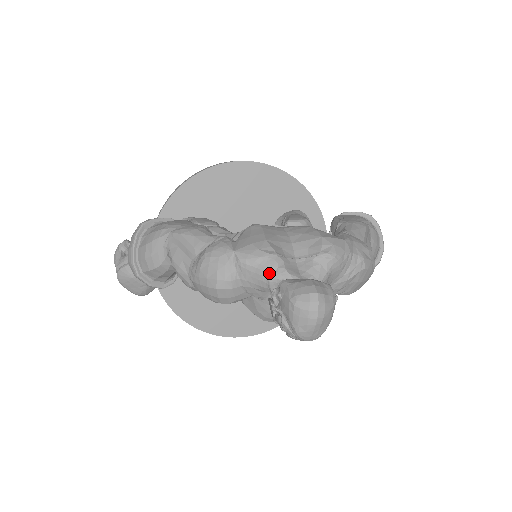
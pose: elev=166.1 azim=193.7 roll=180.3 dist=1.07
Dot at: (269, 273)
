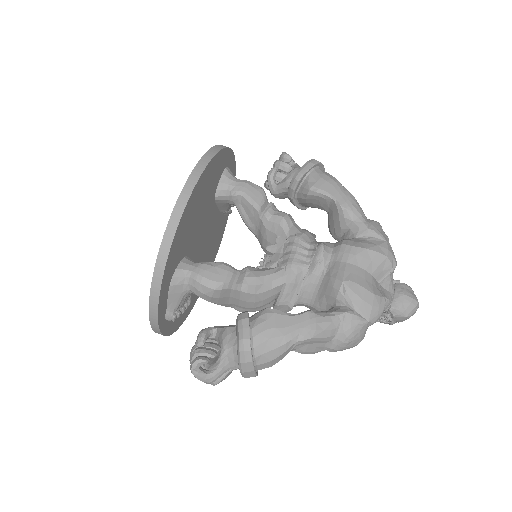
Dot at: occluded
